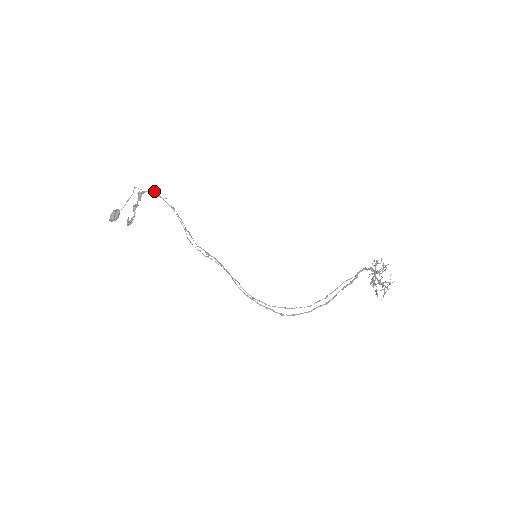
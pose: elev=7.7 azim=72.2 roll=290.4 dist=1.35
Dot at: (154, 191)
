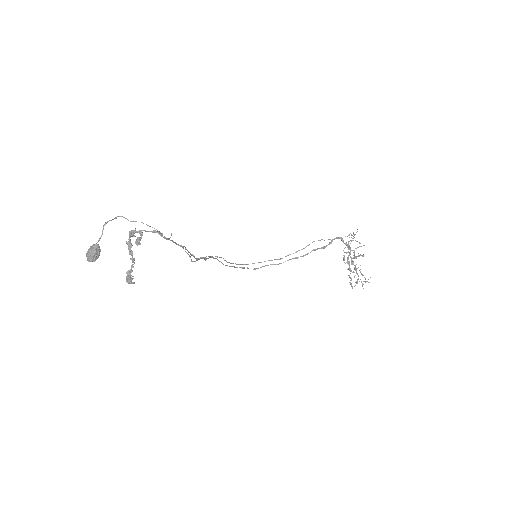
Dot at: (158, 233)
